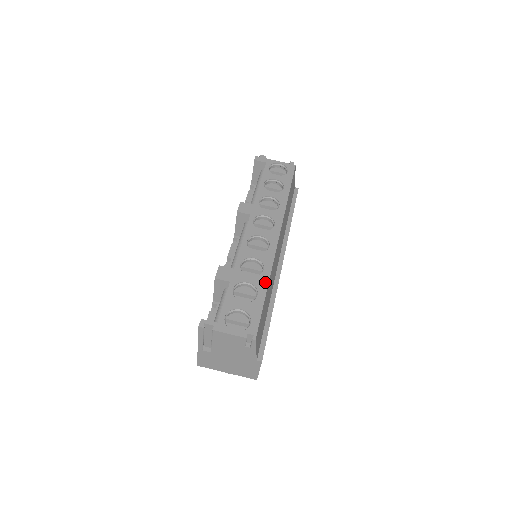
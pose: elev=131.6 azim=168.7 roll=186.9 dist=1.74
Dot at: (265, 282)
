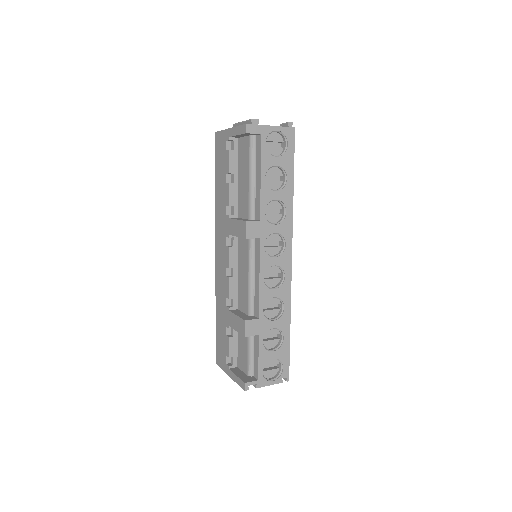
Dot at: (288, 322)
